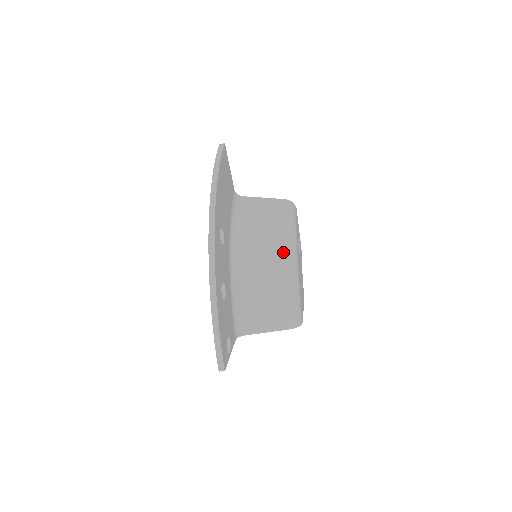
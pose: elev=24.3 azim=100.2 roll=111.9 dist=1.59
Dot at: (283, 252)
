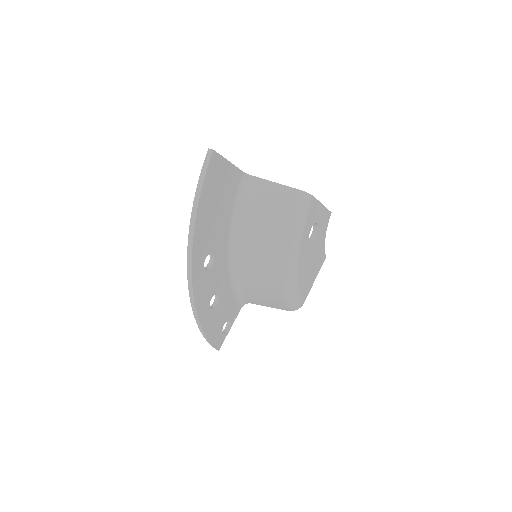
Dot at: (280, 262)
